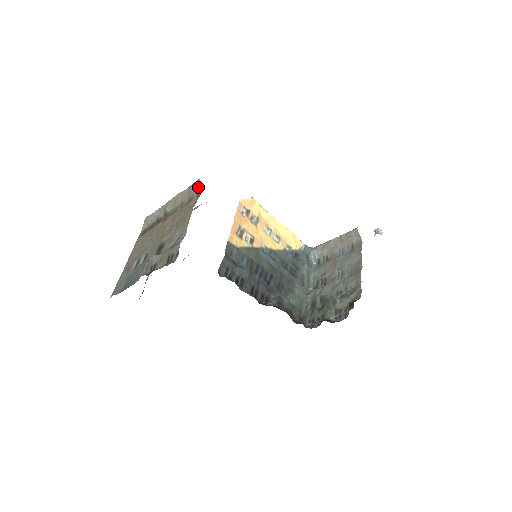
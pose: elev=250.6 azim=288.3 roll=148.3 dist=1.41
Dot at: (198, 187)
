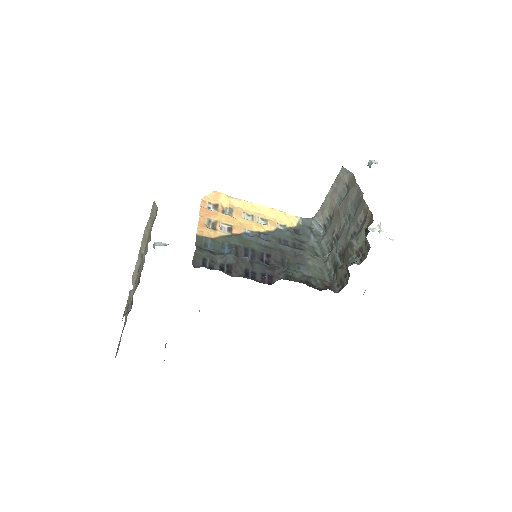
Dot at: (155, 208)
